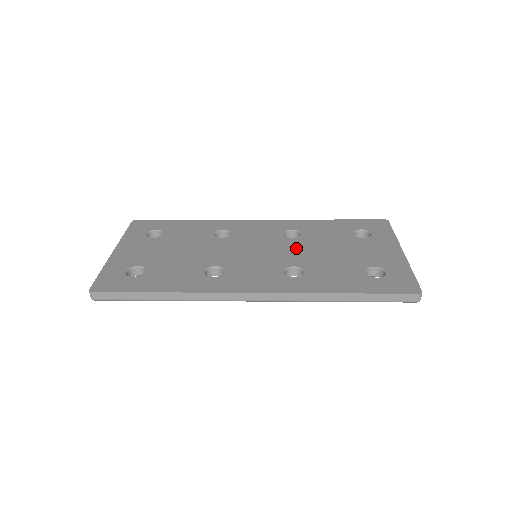
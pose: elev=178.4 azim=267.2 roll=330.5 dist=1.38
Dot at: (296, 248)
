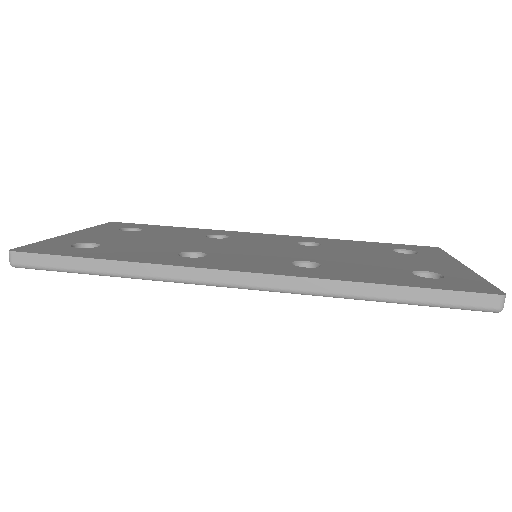
Dot at: (312, 251)
